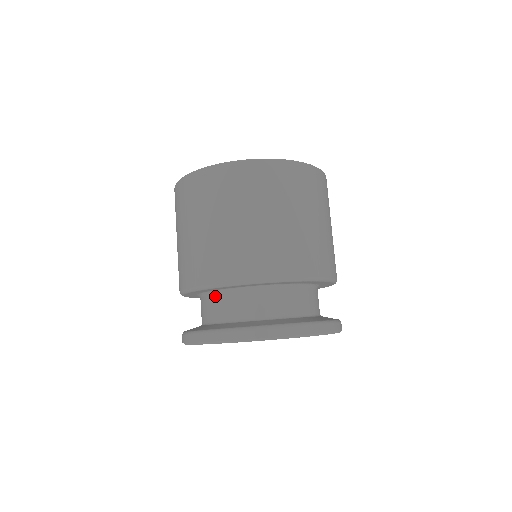
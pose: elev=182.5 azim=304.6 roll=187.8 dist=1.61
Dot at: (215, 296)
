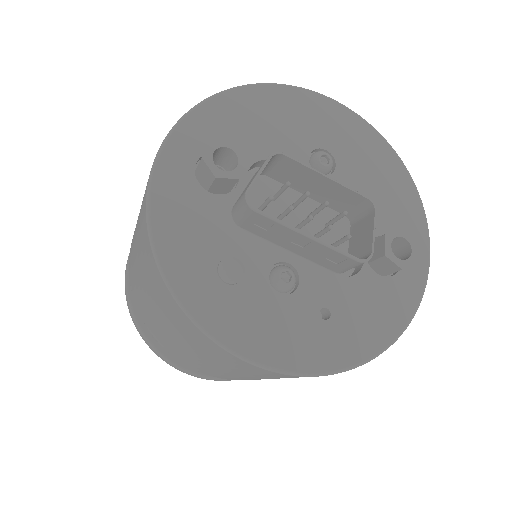
Dot at: occluded
